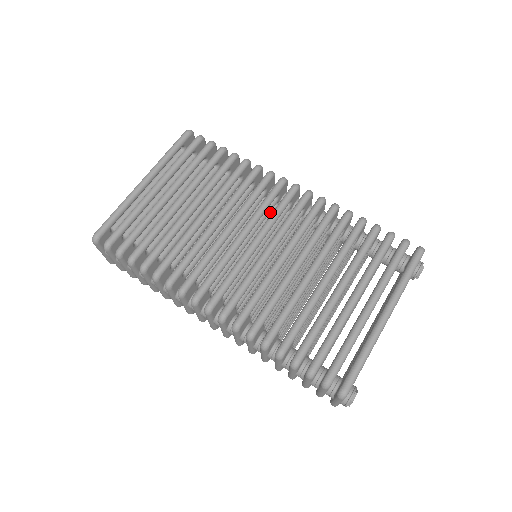
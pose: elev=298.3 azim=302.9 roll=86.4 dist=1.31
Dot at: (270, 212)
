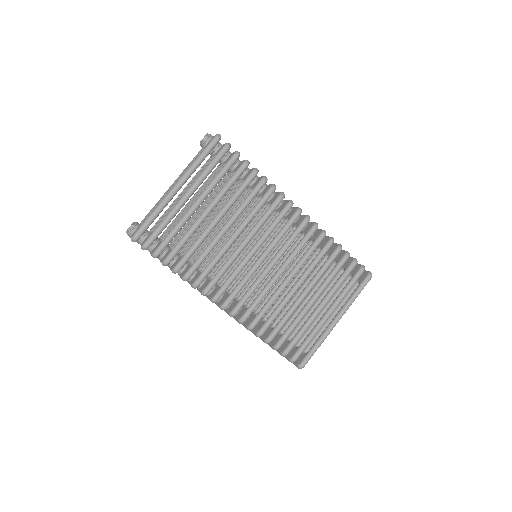
Dot at: occluded
